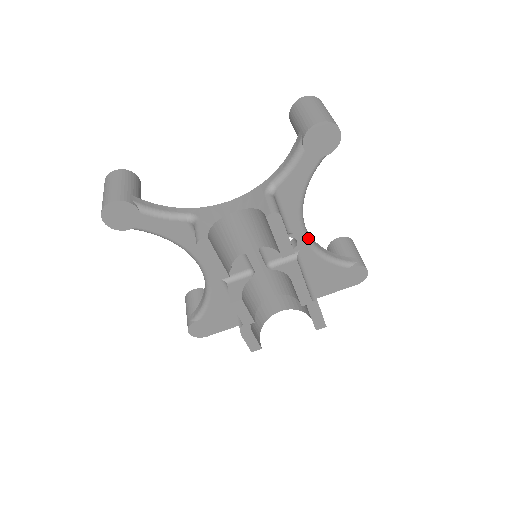
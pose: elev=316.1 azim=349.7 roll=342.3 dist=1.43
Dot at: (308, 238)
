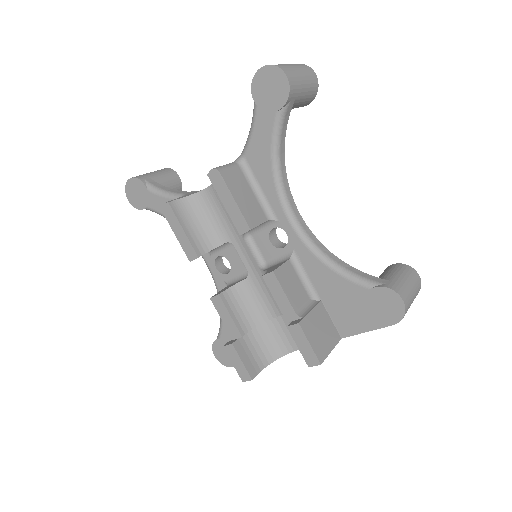
Dot at: (300, 231)
